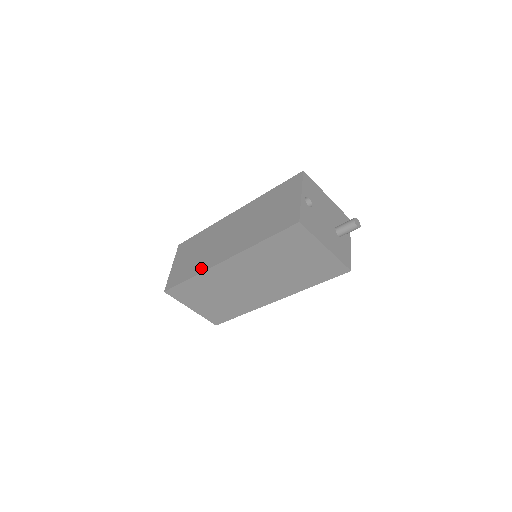
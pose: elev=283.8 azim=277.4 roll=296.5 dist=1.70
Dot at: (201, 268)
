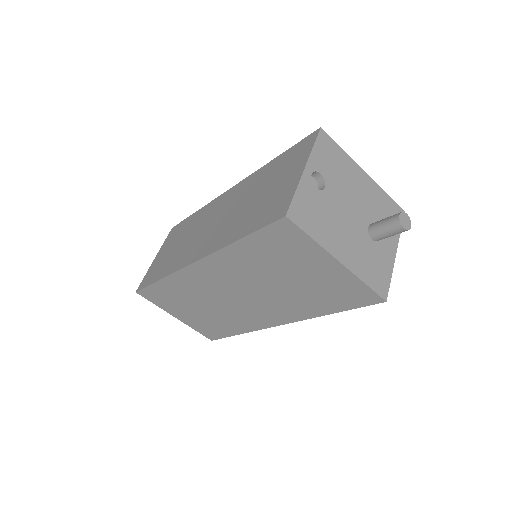
Dot at: (172, 268)
